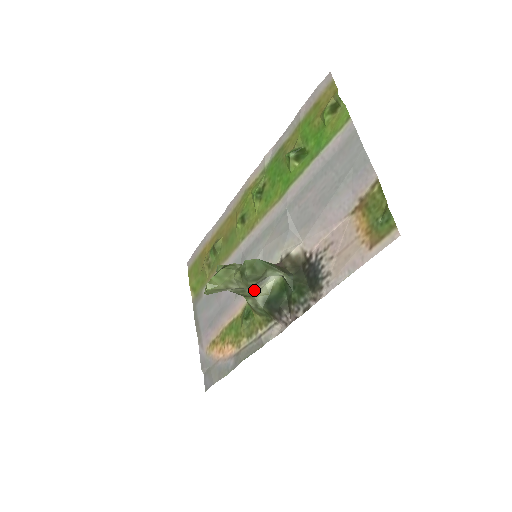
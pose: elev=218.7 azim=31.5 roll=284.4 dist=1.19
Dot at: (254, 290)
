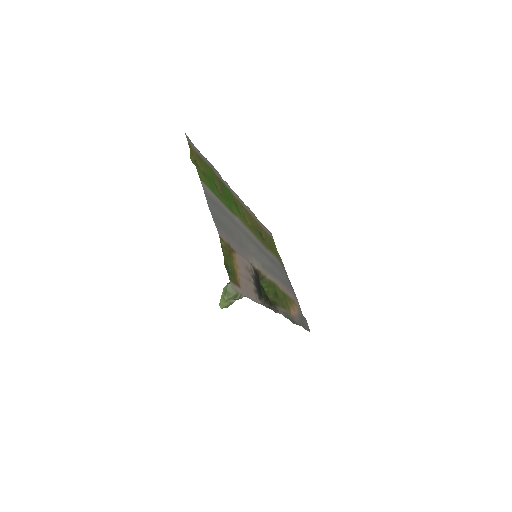
Dot at: occluded
